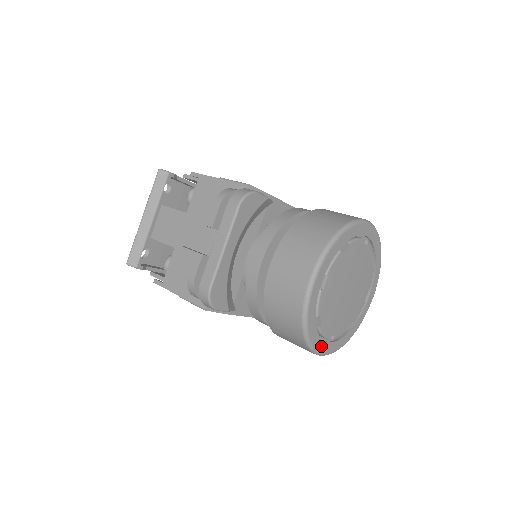
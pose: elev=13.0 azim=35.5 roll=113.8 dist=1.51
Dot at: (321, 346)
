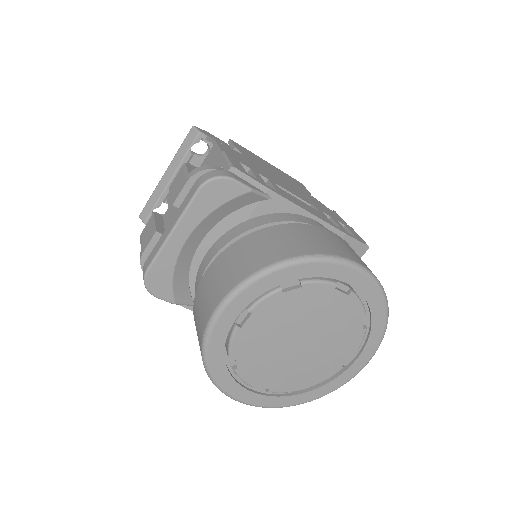
Dot at: (239, 392)
